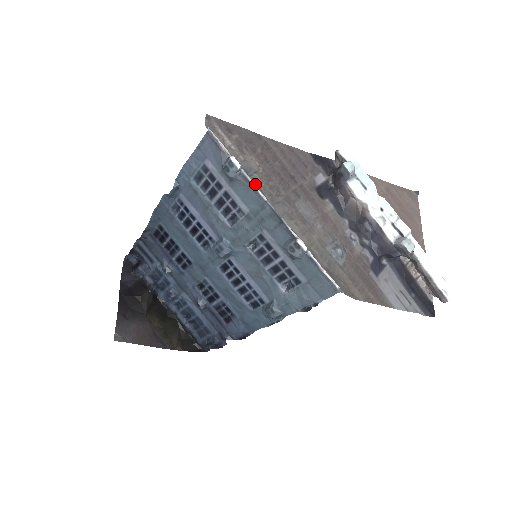
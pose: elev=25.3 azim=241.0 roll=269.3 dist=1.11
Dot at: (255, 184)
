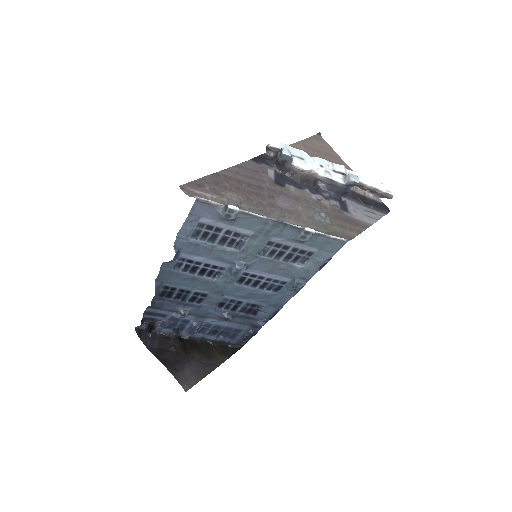
Dot at: occluded
